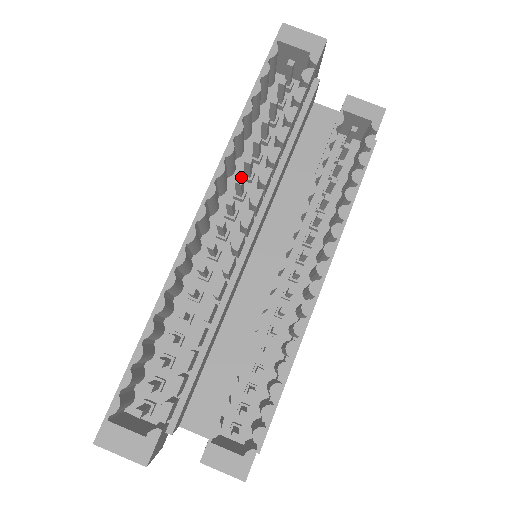
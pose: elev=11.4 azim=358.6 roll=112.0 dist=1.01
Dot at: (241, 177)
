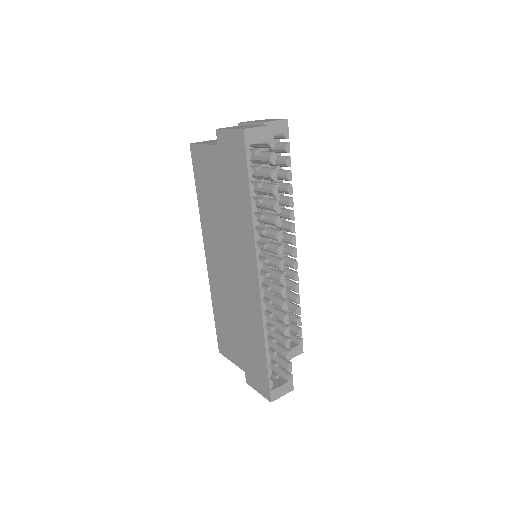
Dot at: occluded
